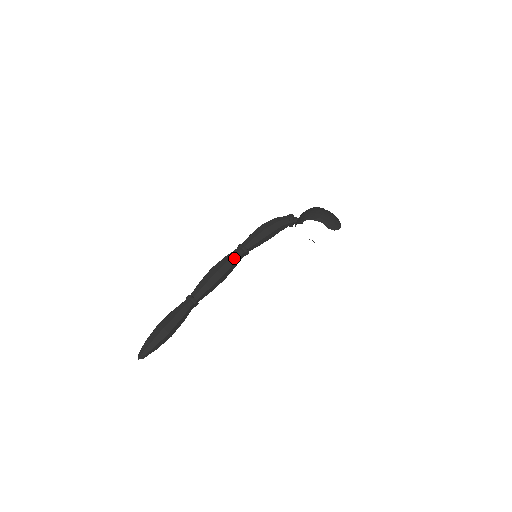
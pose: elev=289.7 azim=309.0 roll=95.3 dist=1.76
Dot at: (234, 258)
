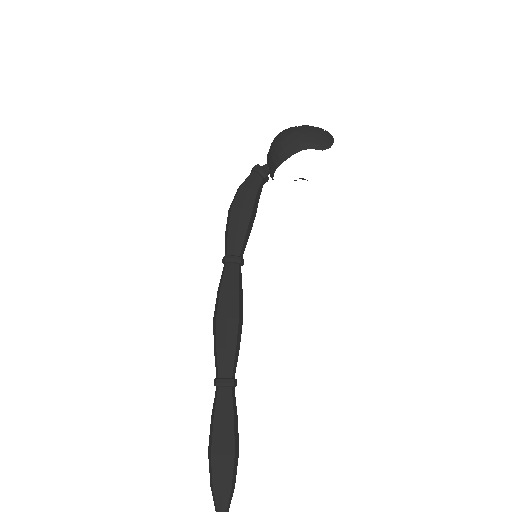
Dot at: (233, 283)
